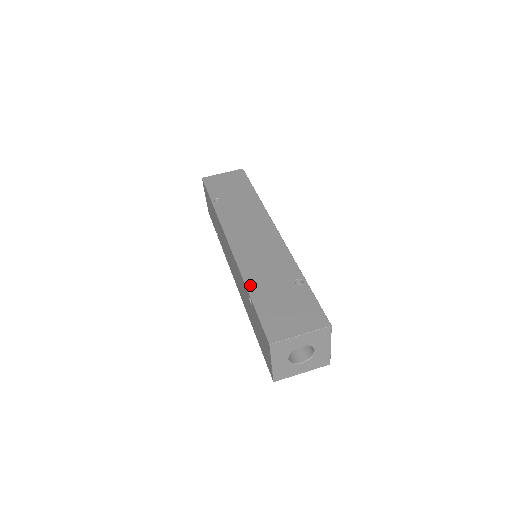
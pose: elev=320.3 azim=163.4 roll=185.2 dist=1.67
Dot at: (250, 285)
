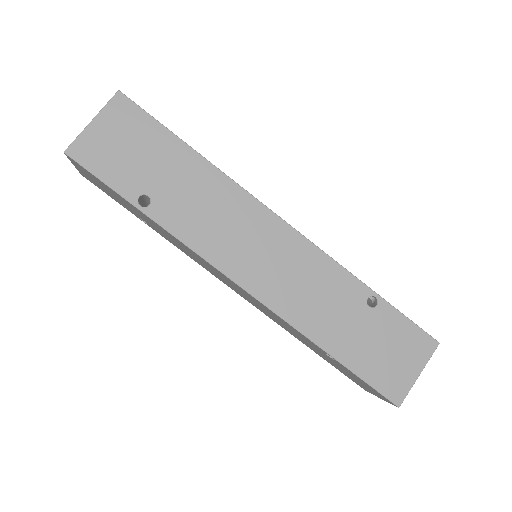
Dot at: (323, 343)
